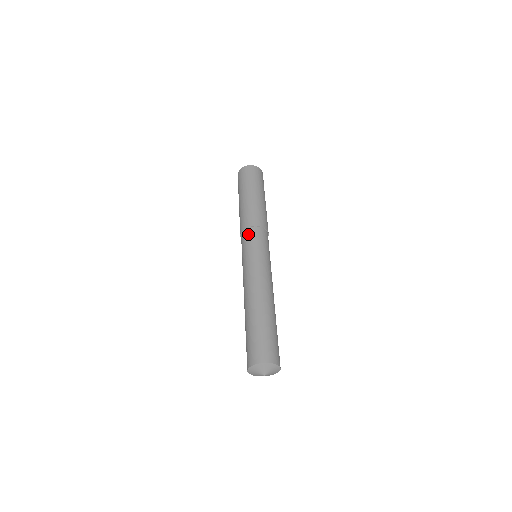
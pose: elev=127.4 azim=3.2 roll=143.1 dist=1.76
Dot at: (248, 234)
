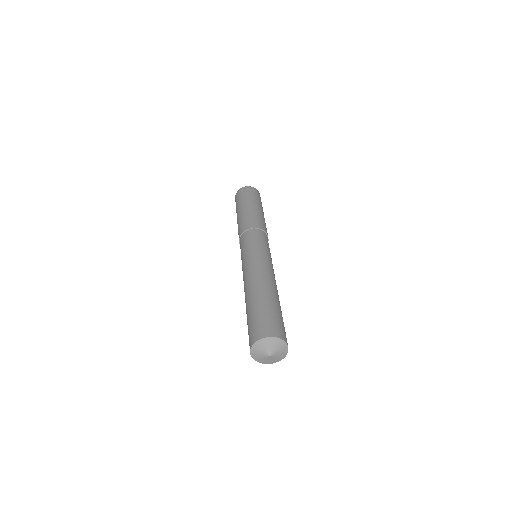
Dot at: (251, 233)
